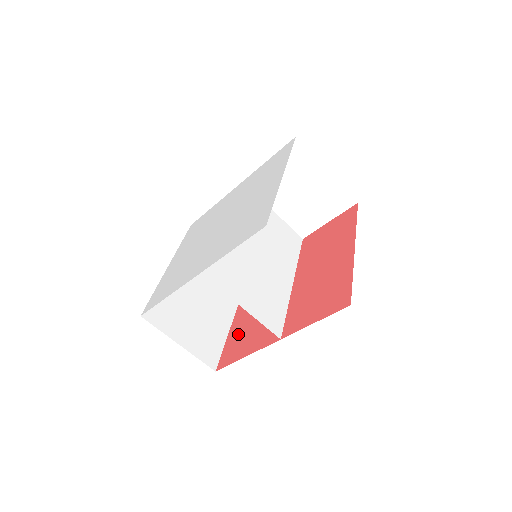
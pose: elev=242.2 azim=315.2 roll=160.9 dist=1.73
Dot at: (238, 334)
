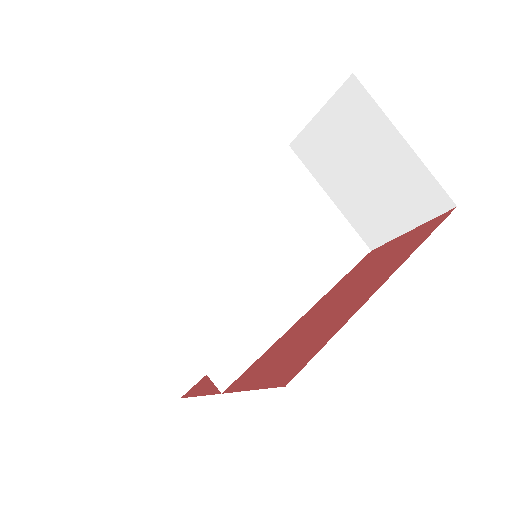
Dot at: occluded
